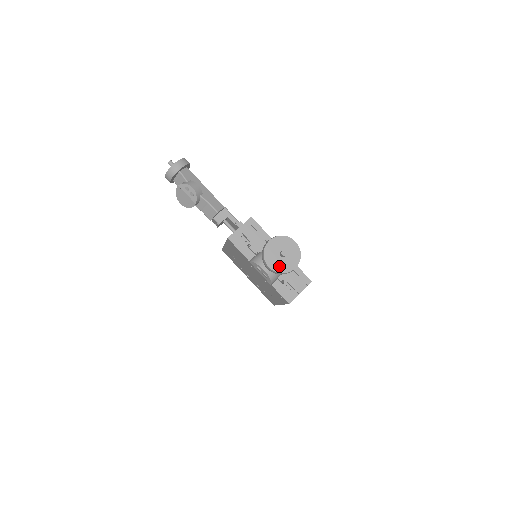
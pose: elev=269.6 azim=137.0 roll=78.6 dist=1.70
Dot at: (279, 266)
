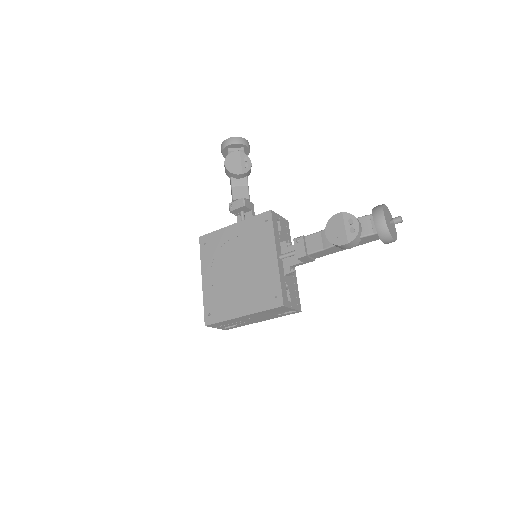
Dot at: (388, 225)
